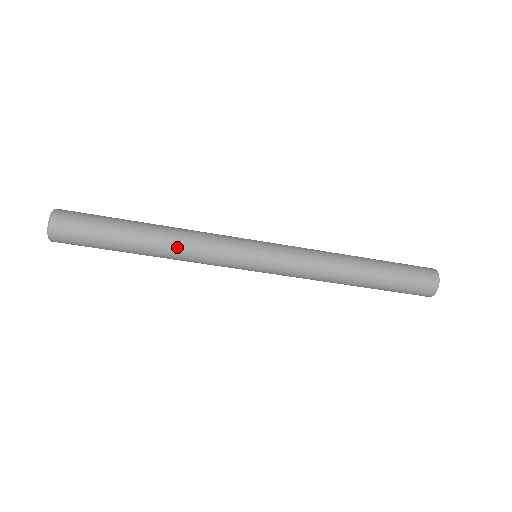
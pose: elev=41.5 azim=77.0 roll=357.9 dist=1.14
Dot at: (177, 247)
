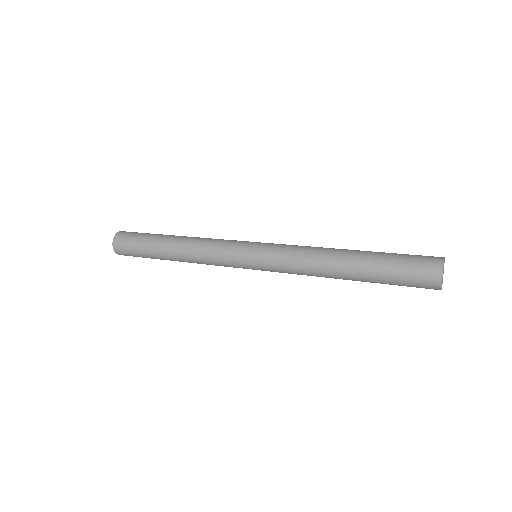
Dot at: occluded
